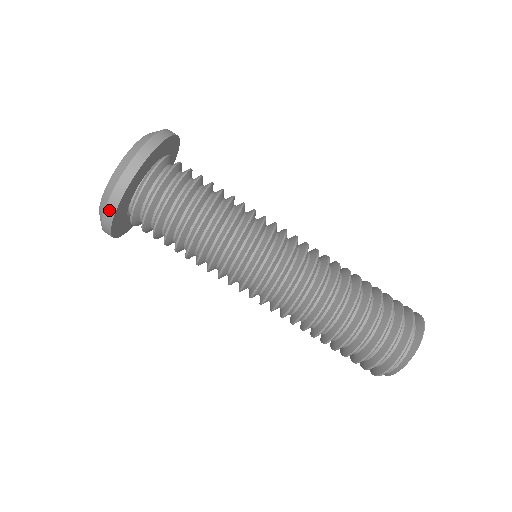
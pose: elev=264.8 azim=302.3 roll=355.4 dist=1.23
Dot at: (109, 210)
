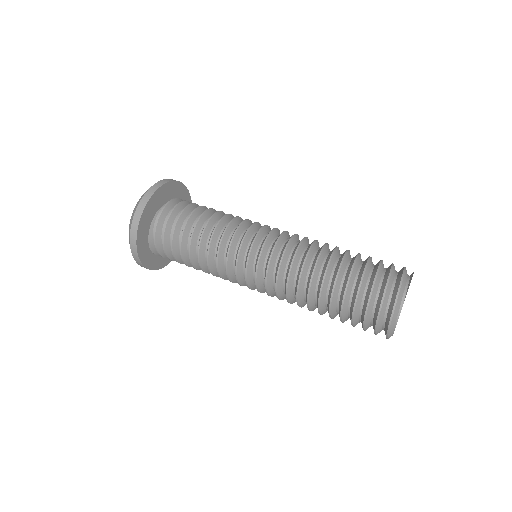
Dot at: (167, 180)
